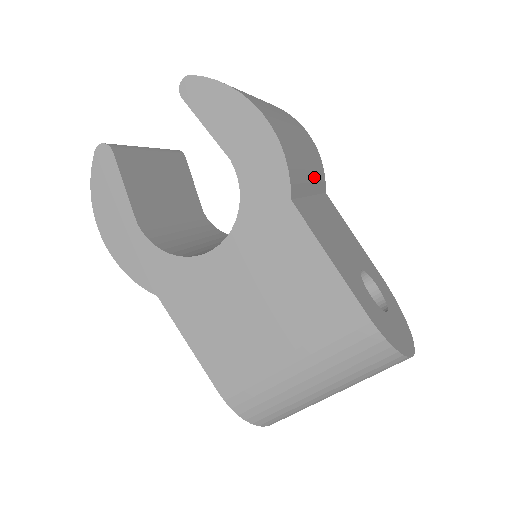
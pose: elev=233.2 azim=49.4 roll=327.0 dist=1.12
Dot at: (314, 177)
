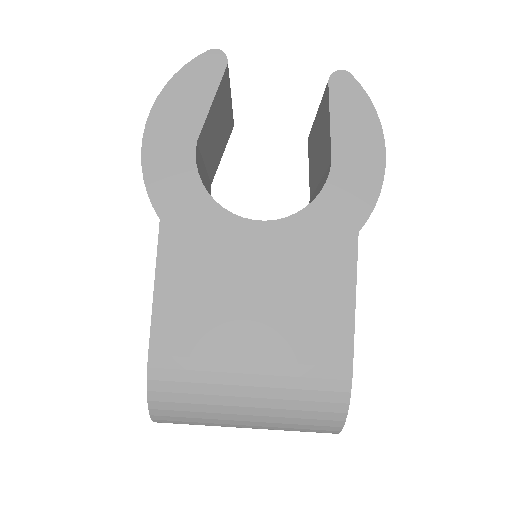
Dot at: occluded
